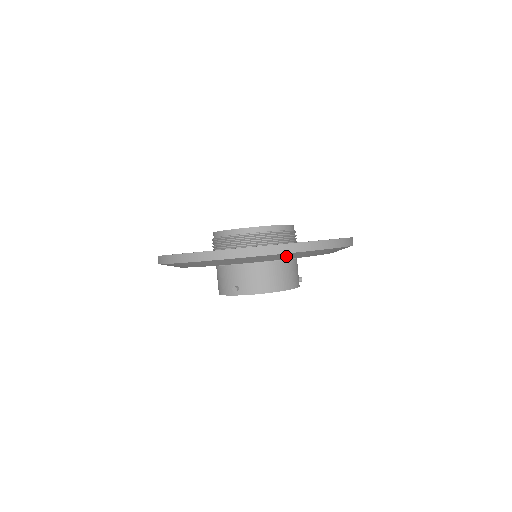
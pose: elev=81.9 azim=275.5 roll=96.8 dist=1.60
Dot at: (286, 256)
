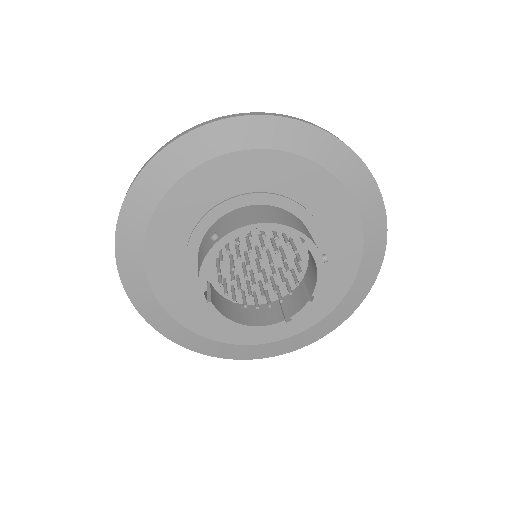
Dot at: (264, 133)
